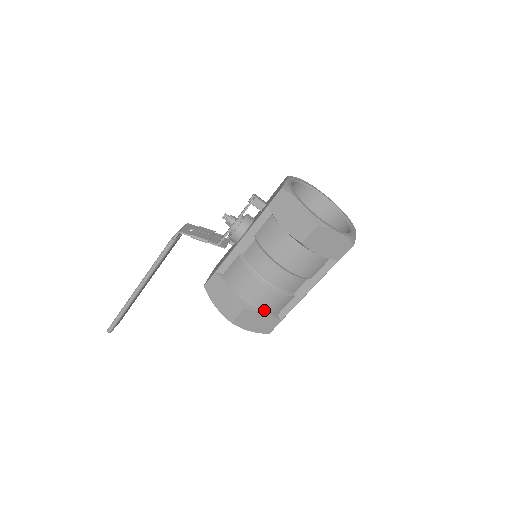
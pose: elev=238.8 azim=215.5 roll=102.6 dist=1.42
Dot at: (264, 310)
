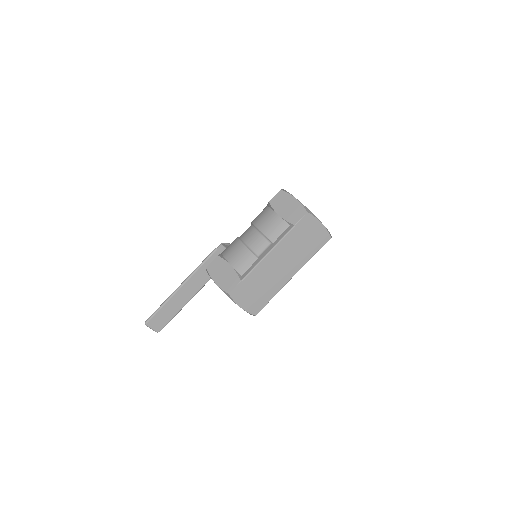
Dot at: (231, 262)
